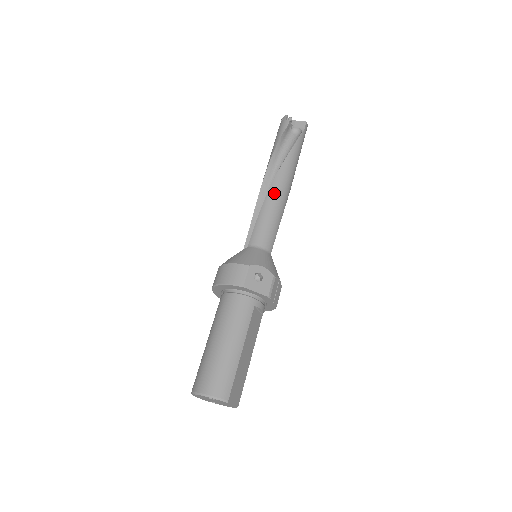
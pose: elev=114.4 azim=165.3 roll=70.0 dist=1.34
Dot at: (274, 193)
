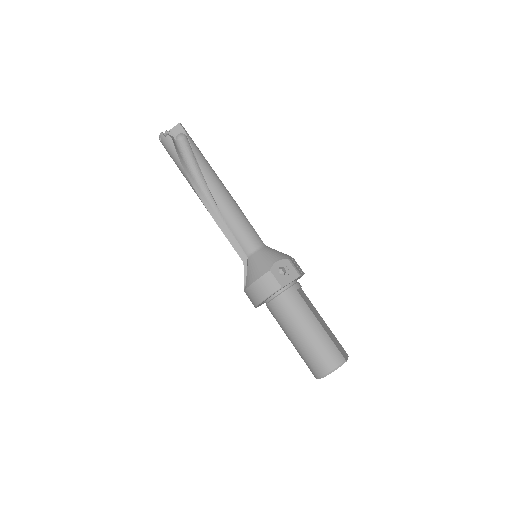
Dot at: (222, 202)
